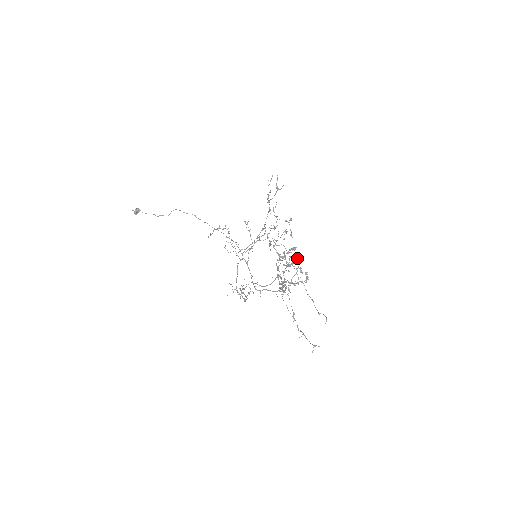
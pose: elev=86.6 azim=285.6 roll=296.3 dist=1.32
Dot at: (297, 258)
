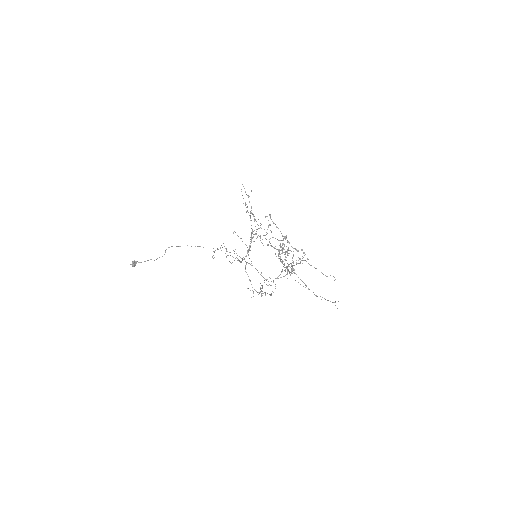
Dot at: (289, 242)
